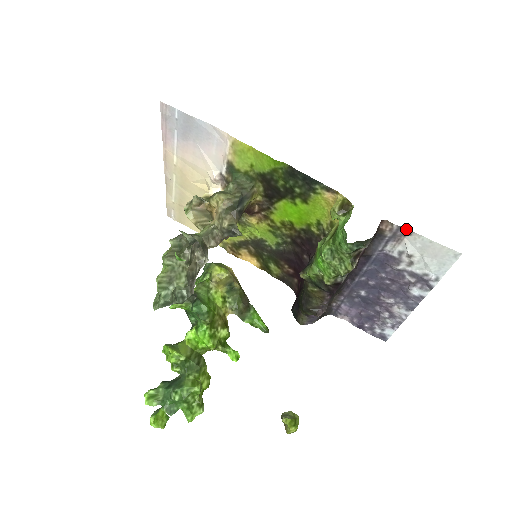
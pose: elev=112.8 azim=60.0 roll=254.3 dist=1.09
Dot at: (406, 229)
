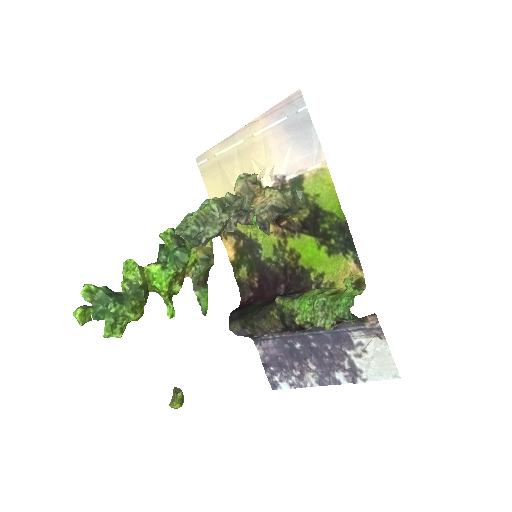
Dot at: (383, 333)
